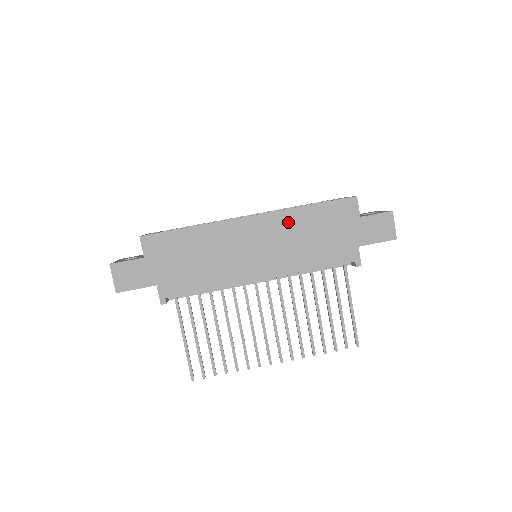
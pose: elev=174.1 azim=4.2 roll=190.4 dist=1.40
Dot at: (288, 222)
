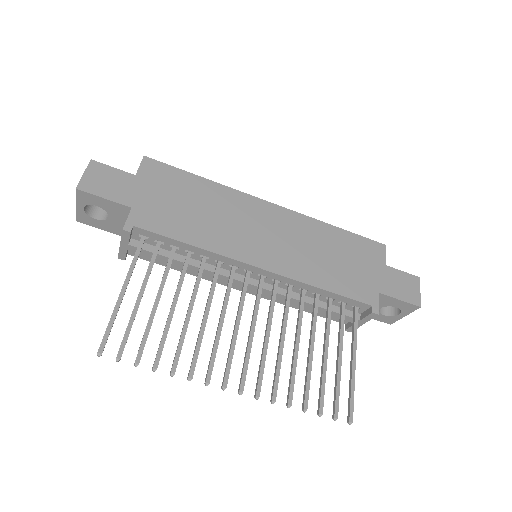
Dot at: (310, 230)
